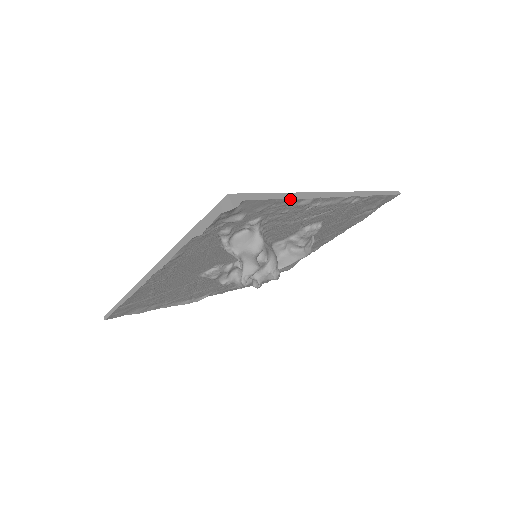
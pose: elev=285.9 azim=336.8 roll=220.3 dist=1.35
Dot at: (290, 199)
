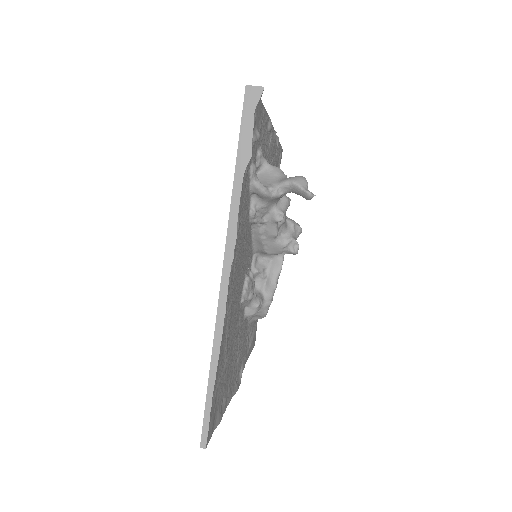
Dot at: (266, 113)
